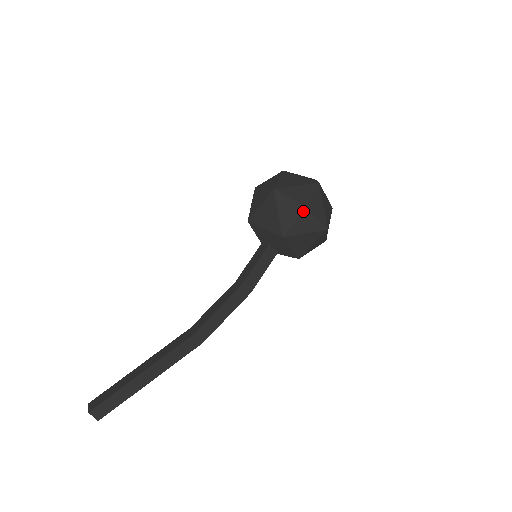
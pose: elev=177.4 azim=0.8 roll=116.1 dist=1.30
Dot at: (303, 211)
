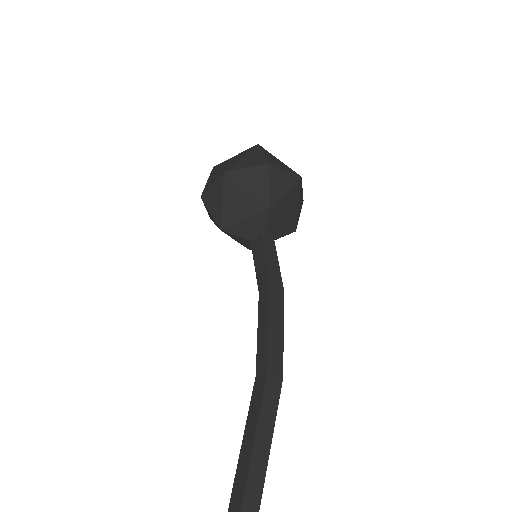
Dot at: (268, 169)
